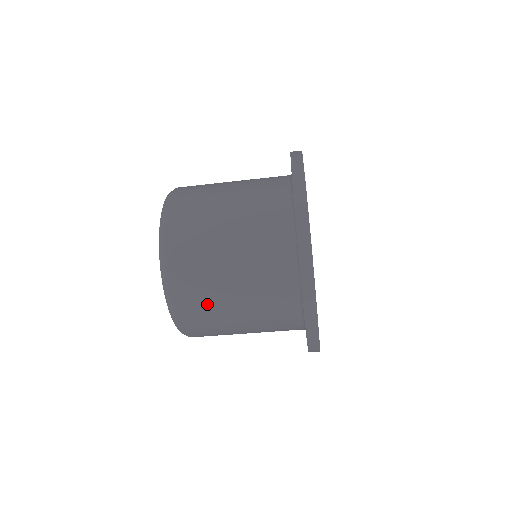
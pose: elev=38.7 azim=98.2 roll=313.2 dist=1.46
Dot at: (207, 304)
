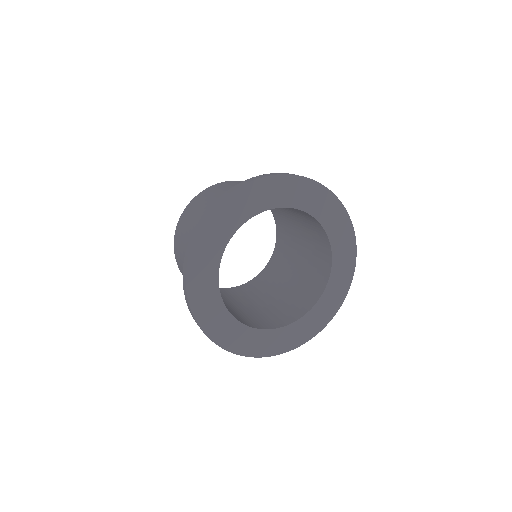
Dot at: occluded
